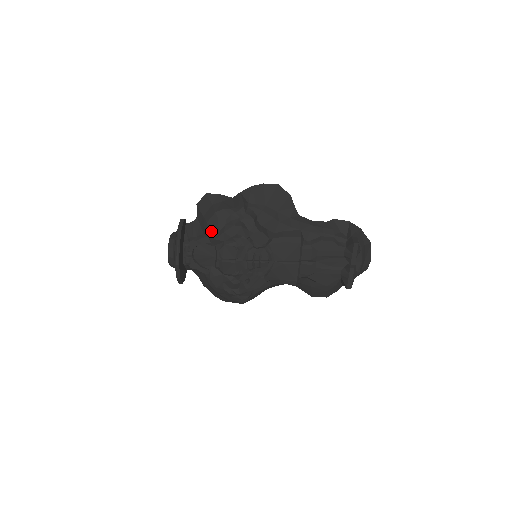
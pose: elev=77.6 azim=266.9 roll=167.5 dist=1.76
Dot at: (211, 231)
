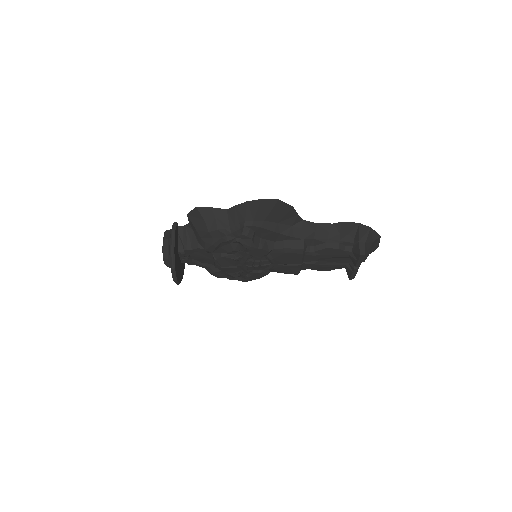
Dot at: (206, 247)
